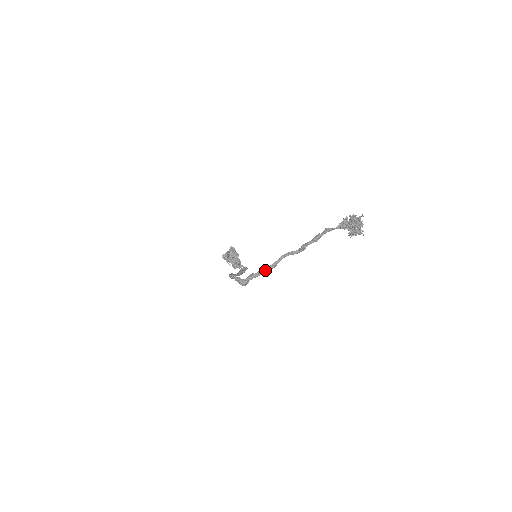
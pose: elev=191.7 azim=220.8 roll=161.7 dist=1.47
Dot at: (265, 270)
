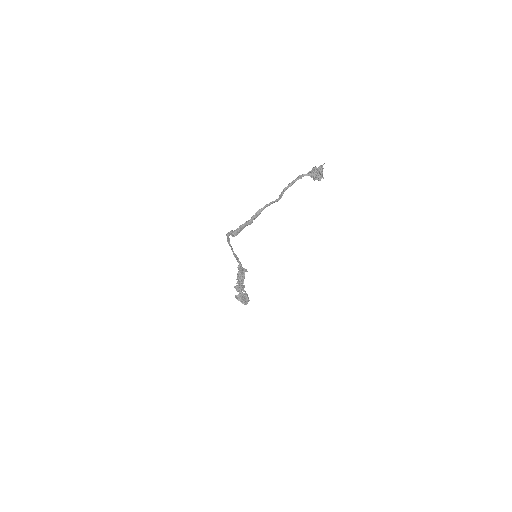
Dot at: (252, 218)
